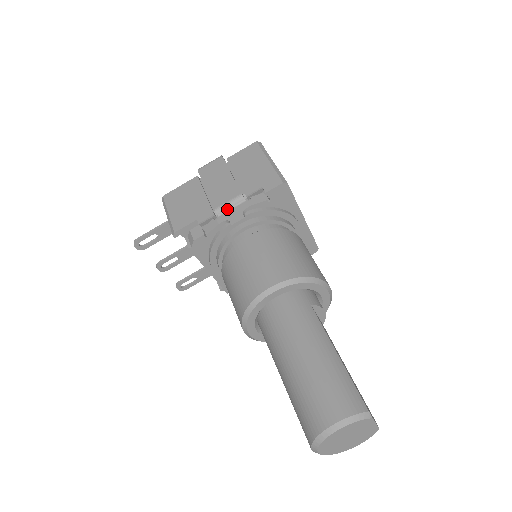
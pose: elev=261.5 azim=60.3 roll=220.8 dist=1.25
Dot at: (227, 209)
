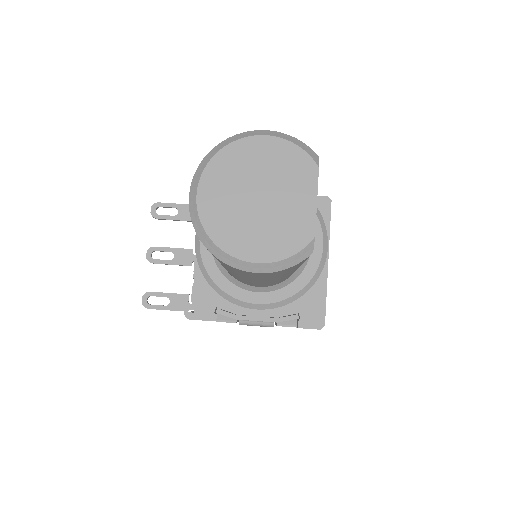
Dot at: occluded
